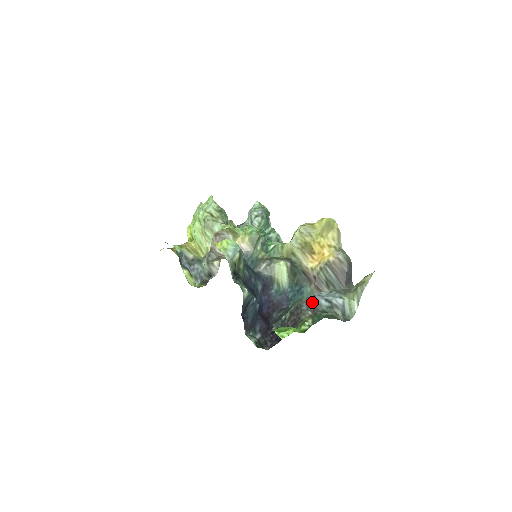
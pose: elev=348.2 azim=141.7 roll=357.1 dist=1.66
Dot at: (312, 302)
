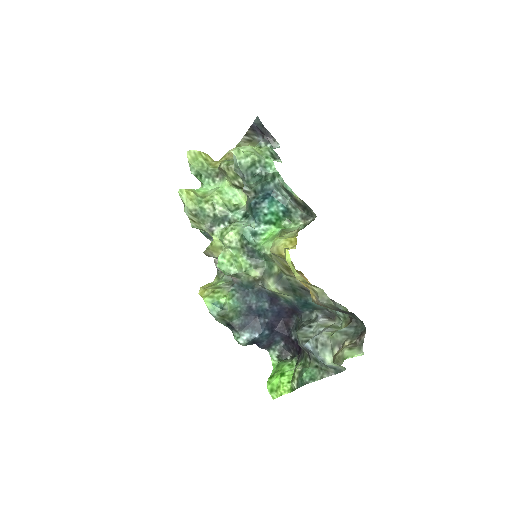
Dot at: (304, 347)
